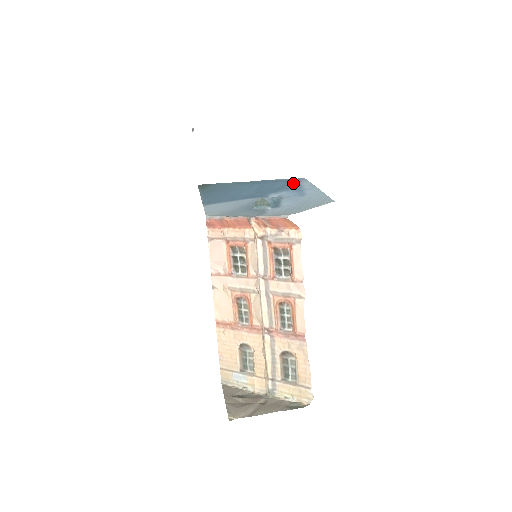
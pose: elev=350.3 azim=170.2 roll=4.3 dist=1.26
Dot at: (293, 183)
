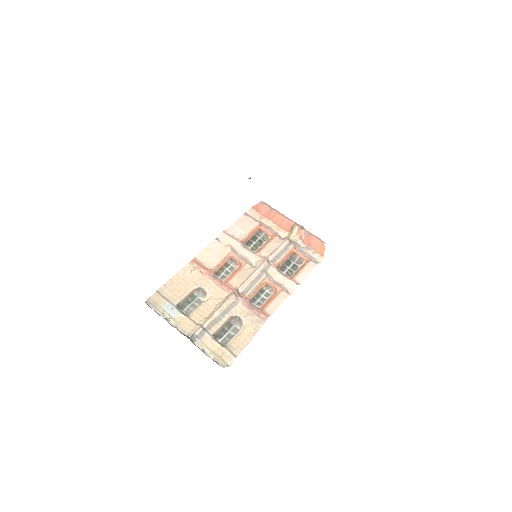
Dot at: occluded
